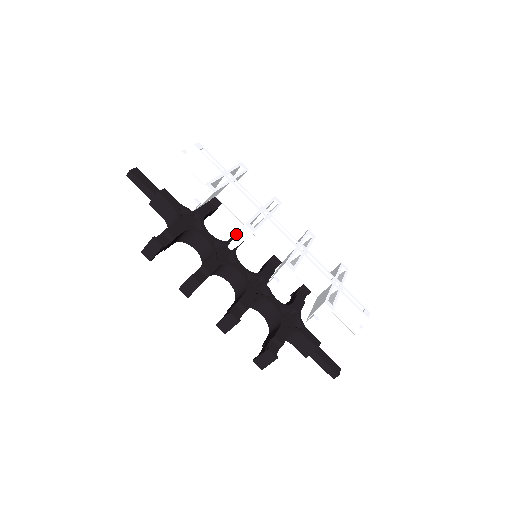
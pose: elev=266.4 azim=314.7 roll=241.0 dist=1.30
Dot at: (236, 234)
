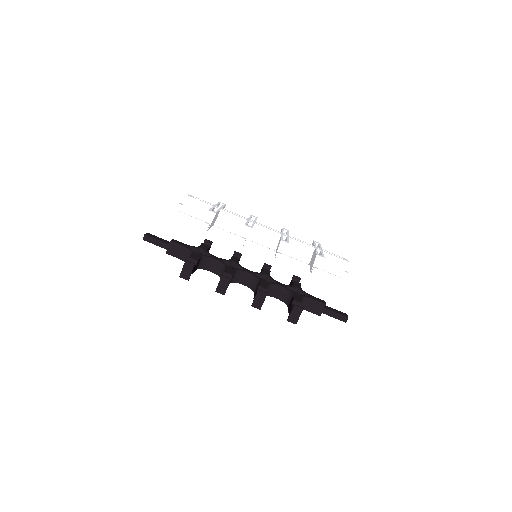
Dot at: (233, 256)
